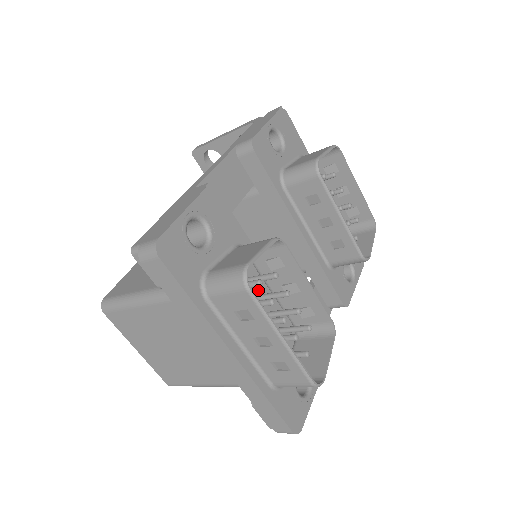
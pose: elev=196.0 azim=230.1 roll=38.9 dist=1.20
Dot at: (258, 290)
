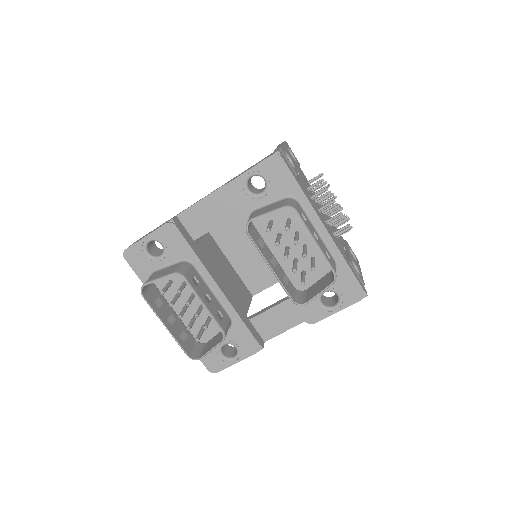
Dot at: occluded
